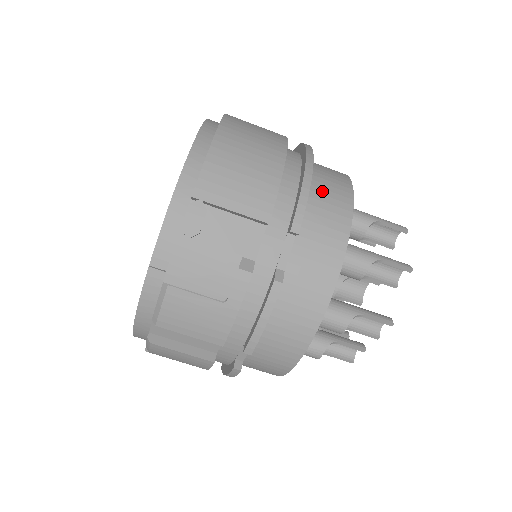
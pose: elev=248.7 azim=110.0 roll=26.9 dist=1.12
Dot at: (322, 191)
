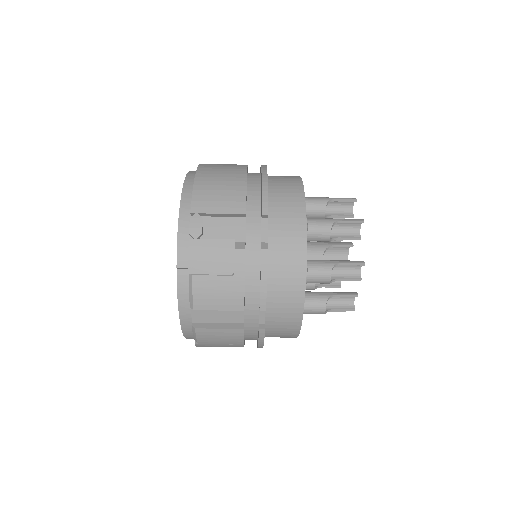
Dot at: (279, 187)
